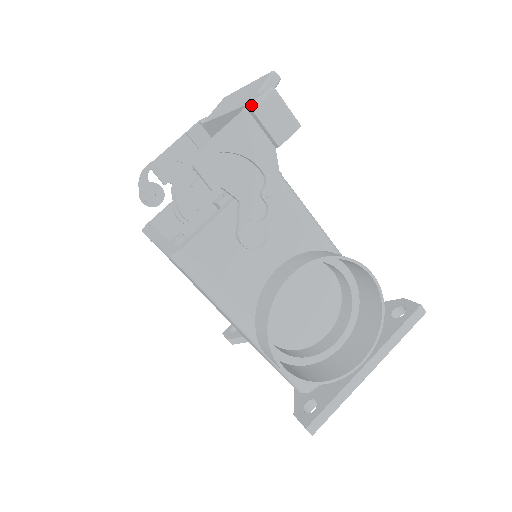
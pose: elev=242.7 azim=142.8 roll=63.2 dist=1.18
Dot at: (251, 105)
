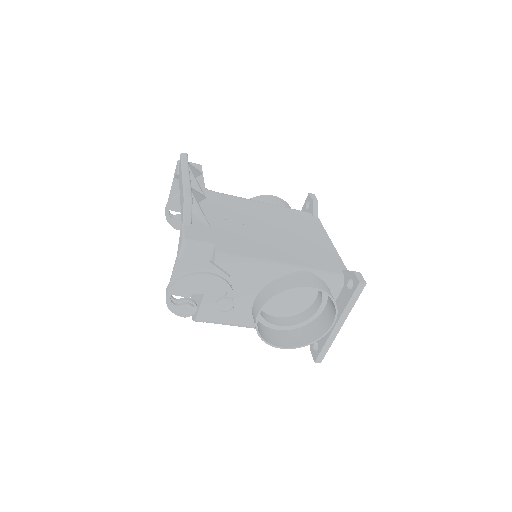
Dot at: (178, 256)
